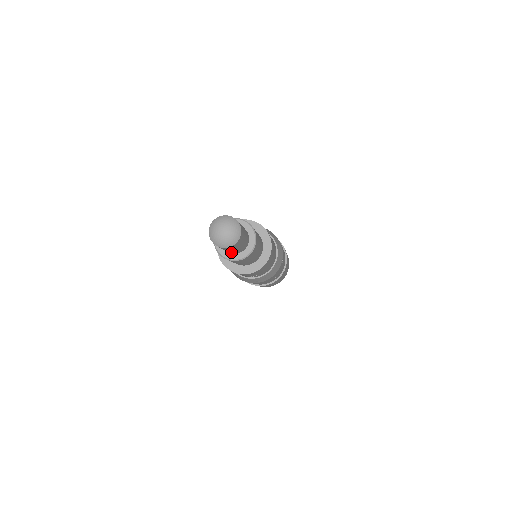
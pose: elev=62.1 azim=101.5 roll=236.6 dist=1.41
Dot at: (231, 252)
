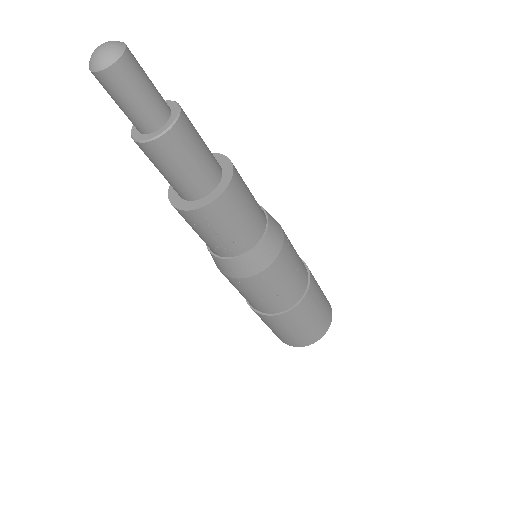
Dot at: (144, 118)
